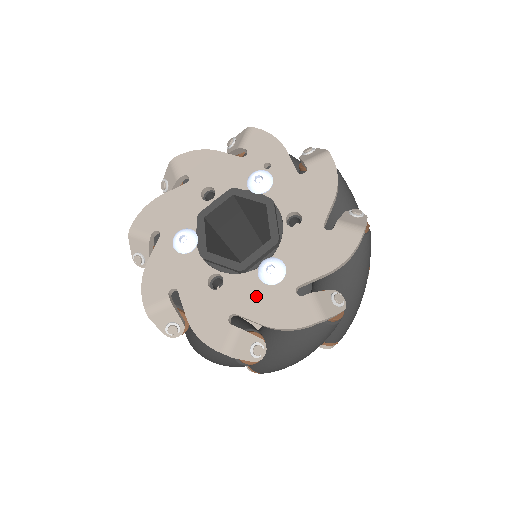
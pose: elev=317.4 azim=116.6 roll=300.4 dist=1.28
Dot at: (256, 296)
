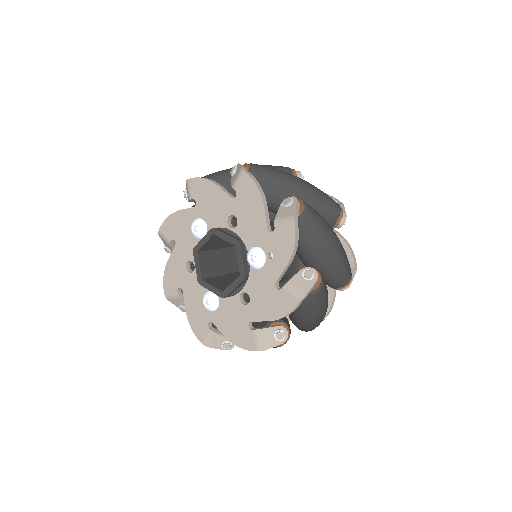
Dot at: (196, 298)
